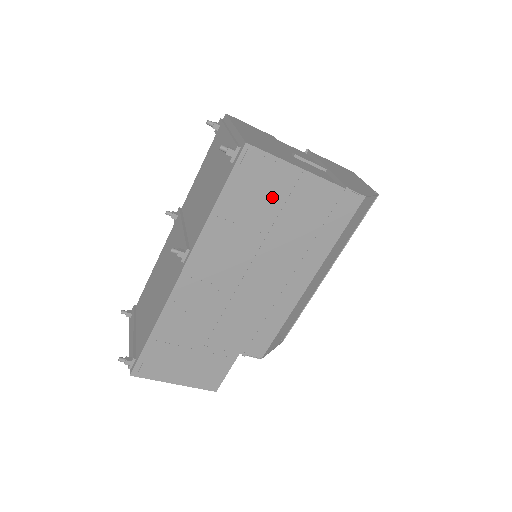
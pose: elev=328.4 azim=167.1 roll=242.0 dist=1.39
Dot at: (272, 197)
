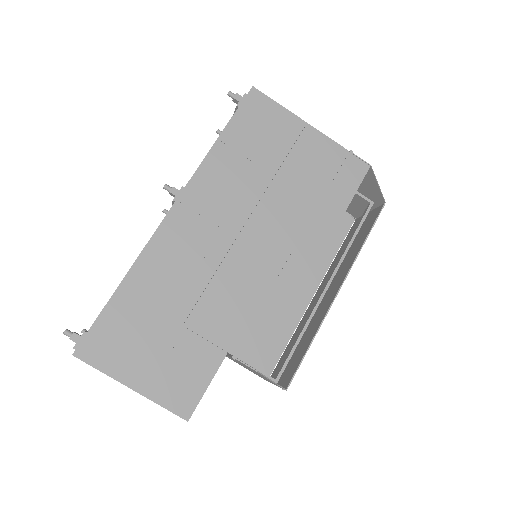
Dot at: (276, 143)
